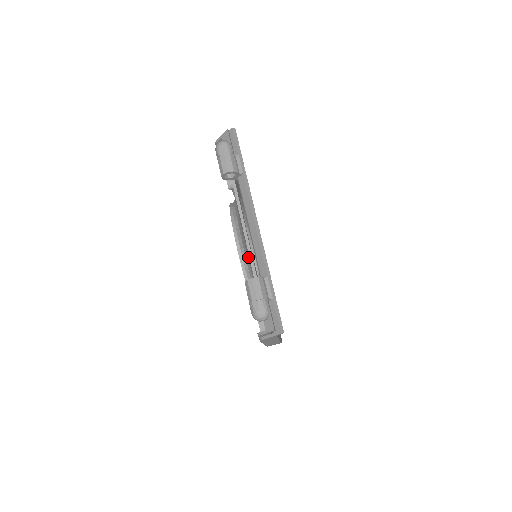
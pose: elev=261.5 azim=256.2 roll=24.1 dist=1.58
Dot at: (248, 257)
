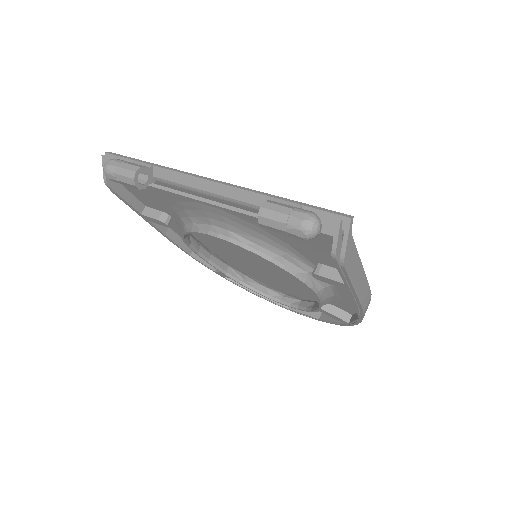
Dot at: (241, 229)
